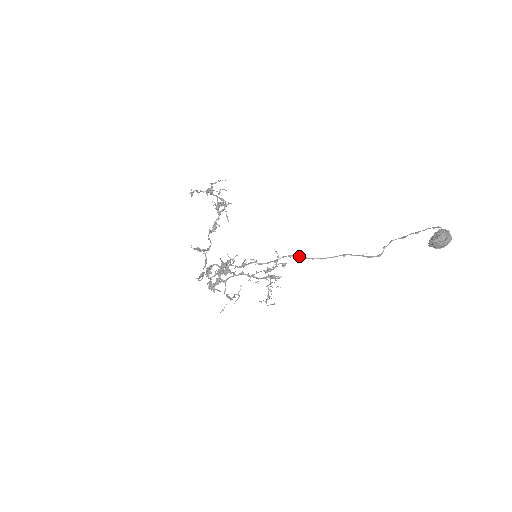
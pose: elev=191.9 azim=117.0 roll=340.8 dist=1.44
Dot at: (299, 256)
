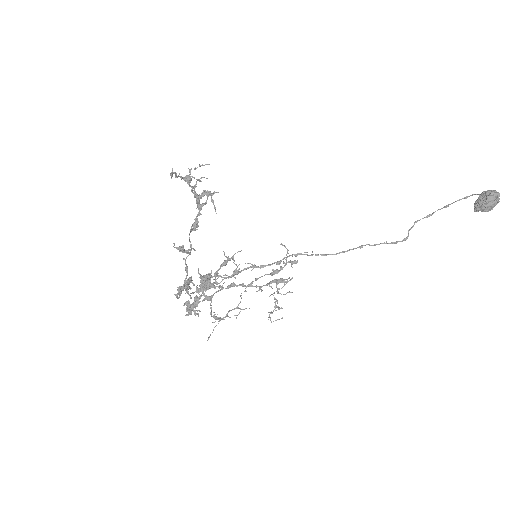
Dot at: occluded
